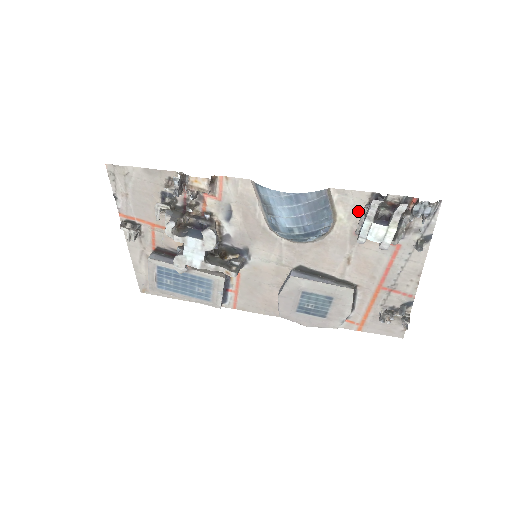
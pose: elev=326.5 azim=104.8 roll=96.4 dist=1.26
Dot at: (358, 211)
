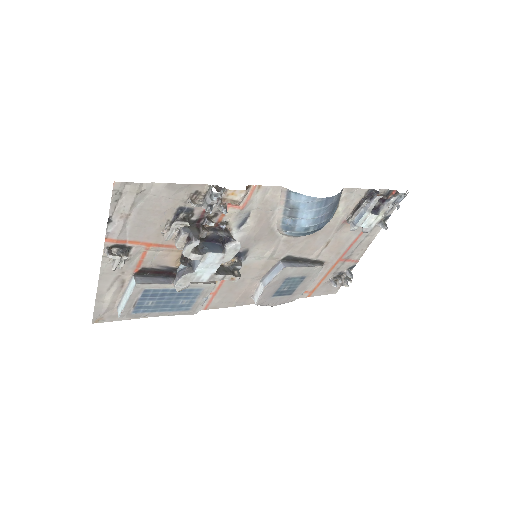
Dot at: (353, 204)
